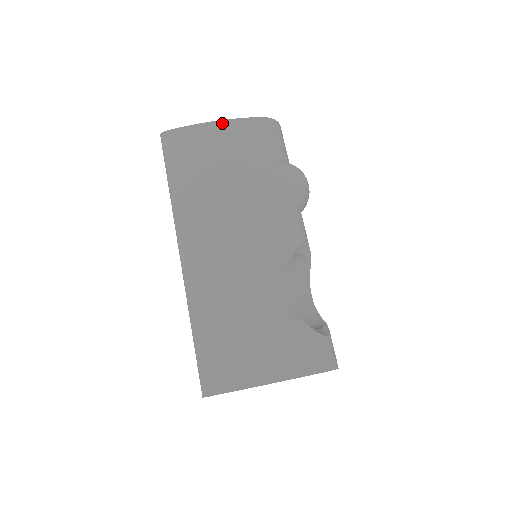
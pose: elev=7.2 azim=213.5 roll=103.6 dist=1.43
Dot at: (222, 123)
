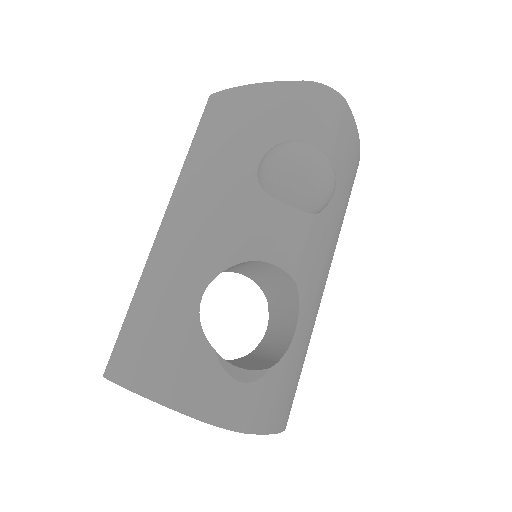
Dot at: (258, 86)
